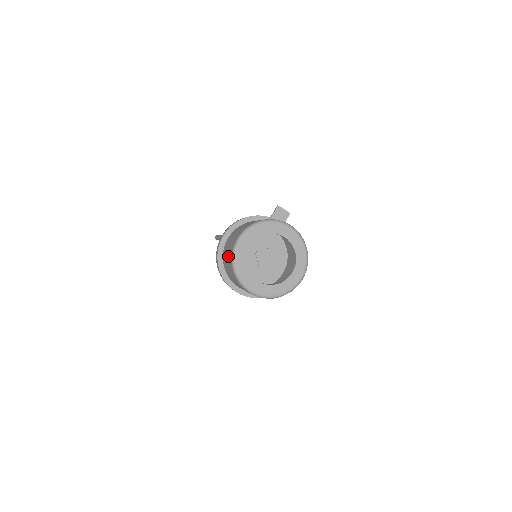
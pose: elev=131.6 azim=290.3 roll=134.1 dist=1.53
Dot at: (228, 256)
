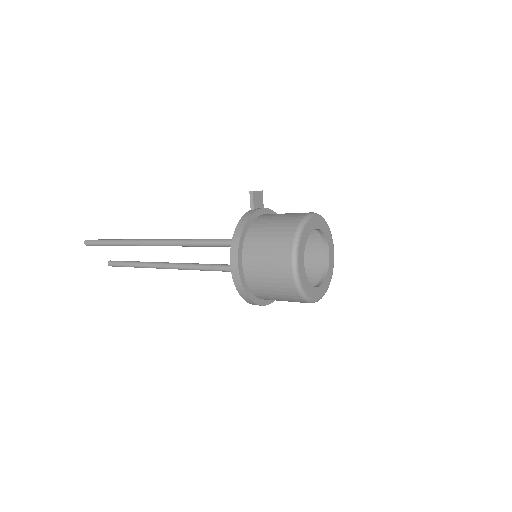
Dot at: (278, 285)
